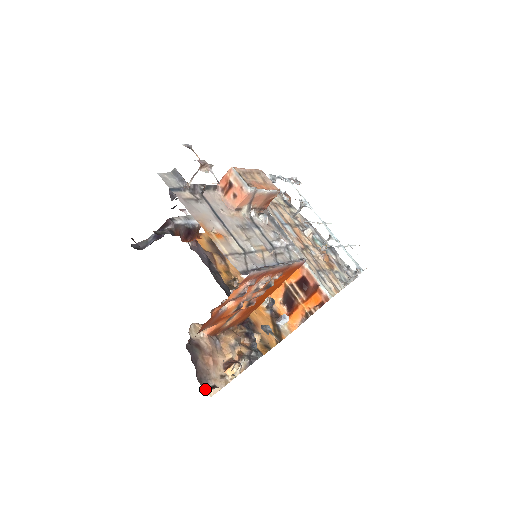
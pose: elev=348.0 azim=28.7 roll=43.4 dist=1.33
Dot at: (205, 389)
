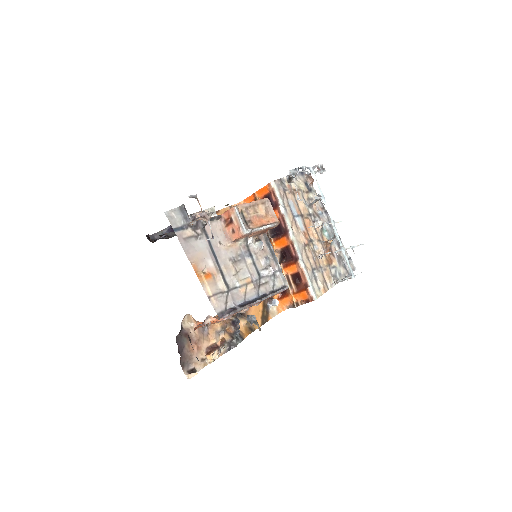
Dot at: (185, 372)
